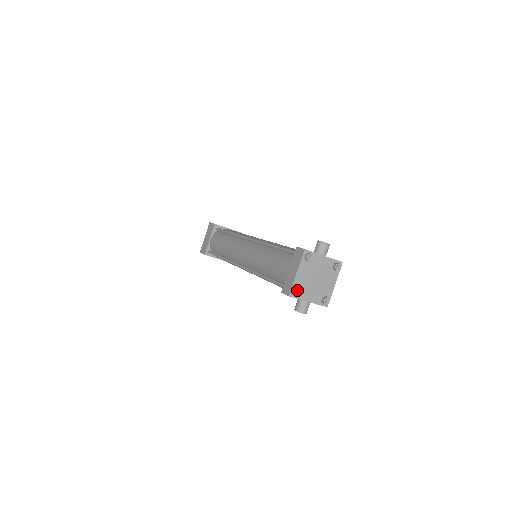
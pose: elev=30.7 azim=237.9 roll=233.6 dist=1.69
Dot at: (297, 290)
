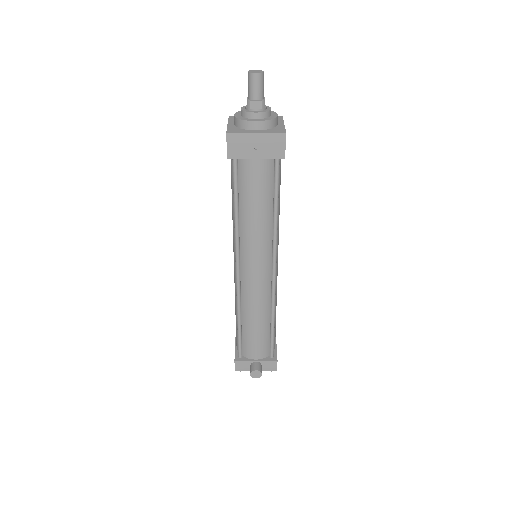
Dot at: occluded
